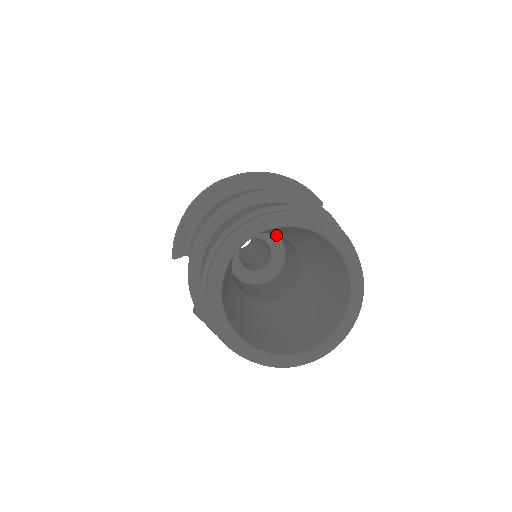
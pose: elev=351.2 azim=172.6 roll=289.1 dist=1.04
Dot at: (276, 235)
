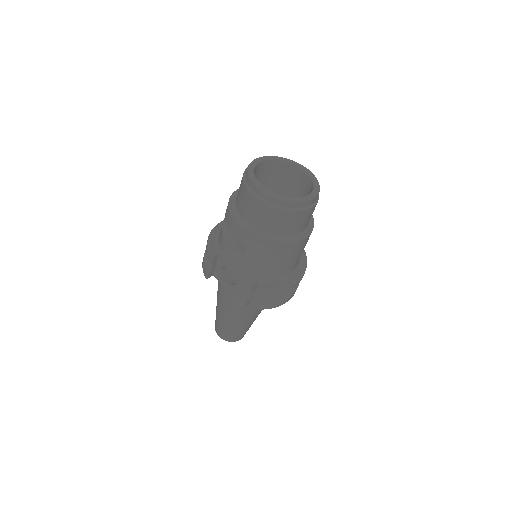
Dot at: occluded
